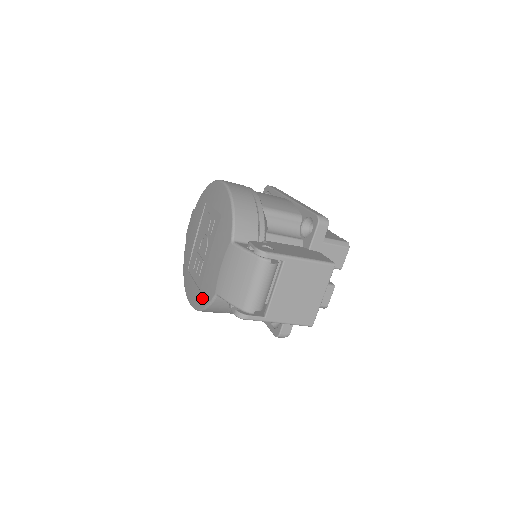
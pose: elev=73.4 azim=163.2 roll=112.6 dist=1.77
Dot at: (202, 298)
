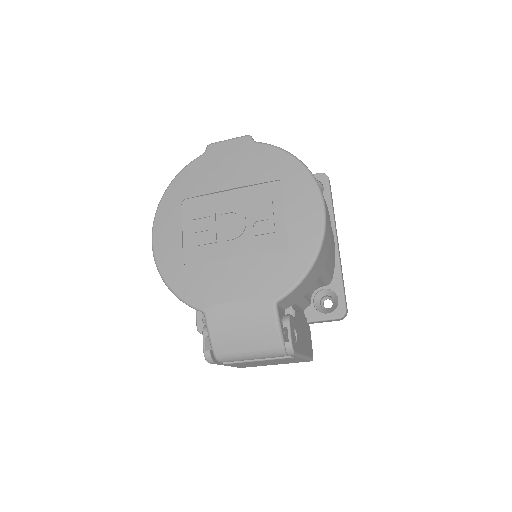
Dot at: (180, 279)
